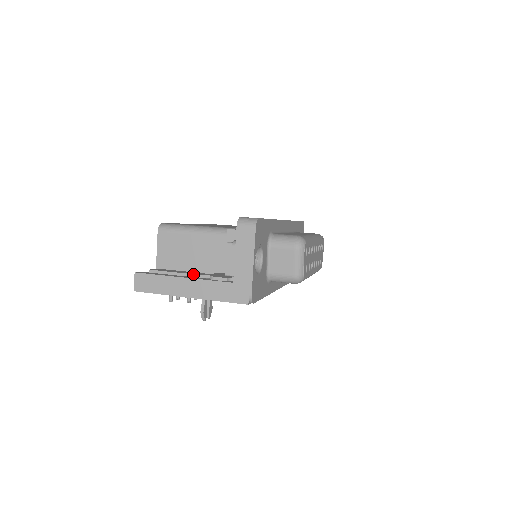
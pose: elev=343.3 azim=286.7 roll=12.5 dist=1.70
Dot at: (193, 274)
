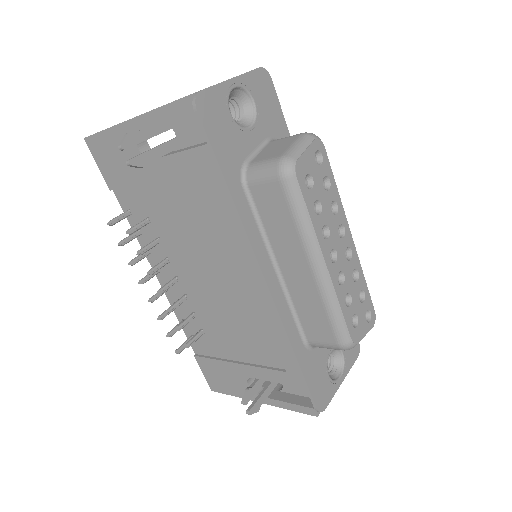
Dot at: occluded
